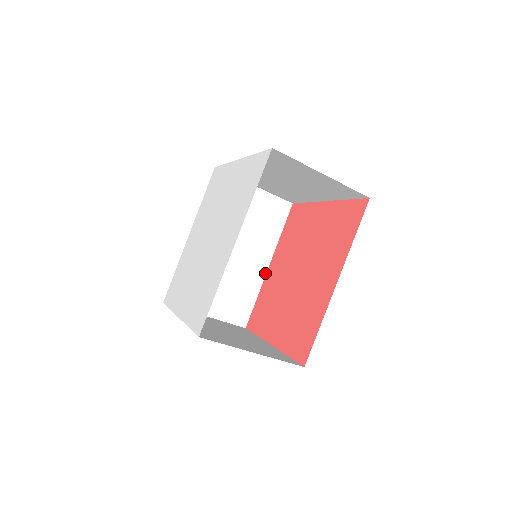
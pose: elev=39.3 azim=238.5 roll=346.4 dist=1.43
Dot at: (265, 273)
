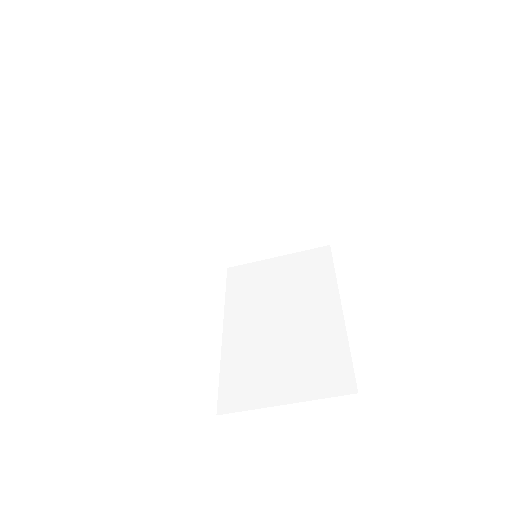
Dot at: (342, 317)
